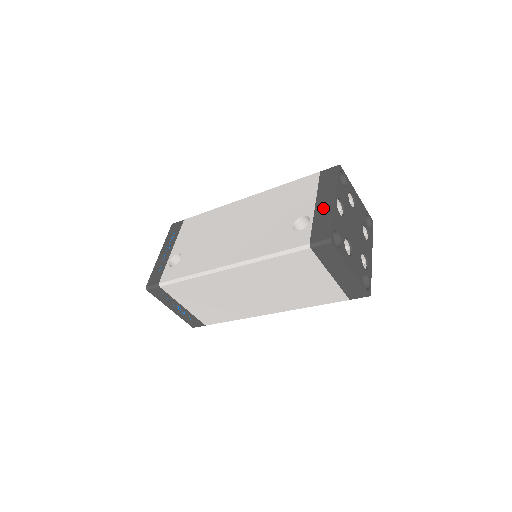
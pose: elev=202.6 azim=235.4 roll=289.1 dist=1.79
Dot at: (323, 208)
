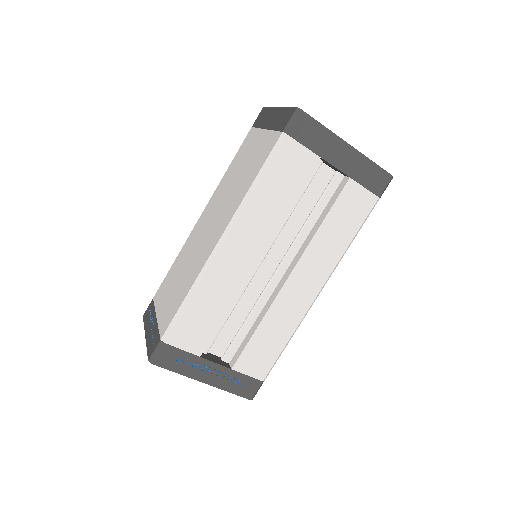
Dot at: occluded
